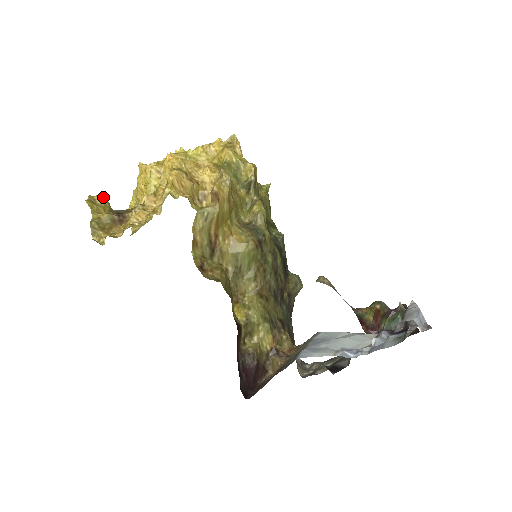
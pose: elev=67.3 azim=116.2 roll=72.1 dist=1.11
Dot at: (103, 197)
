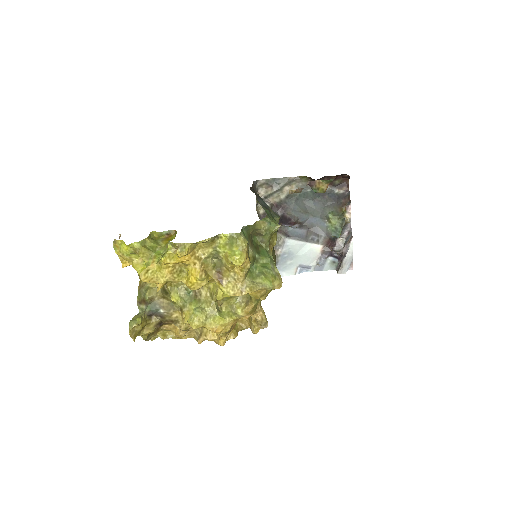
Dot at: (138, 325)
